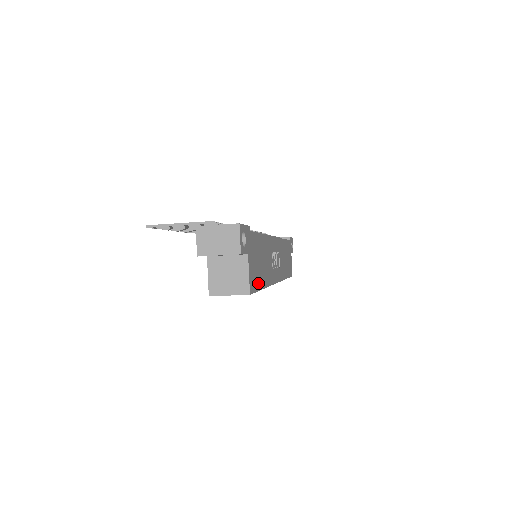
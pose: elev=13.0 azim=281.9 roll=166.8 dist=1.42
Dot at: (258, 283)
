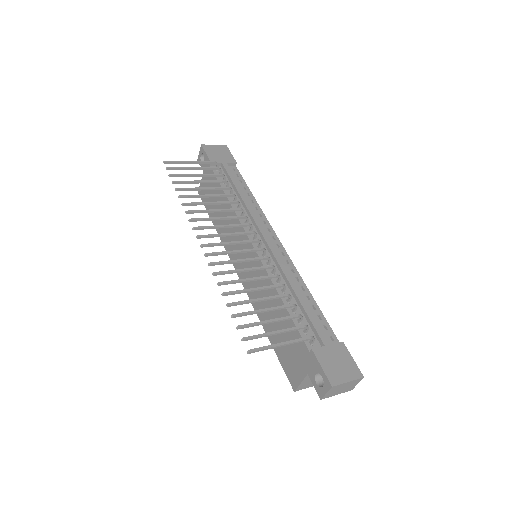
Dot at: occluded
